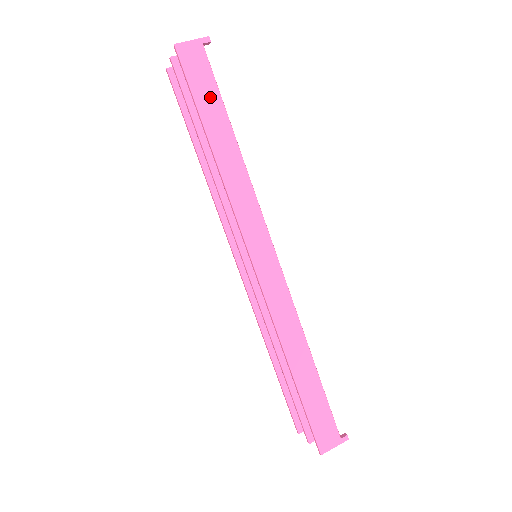
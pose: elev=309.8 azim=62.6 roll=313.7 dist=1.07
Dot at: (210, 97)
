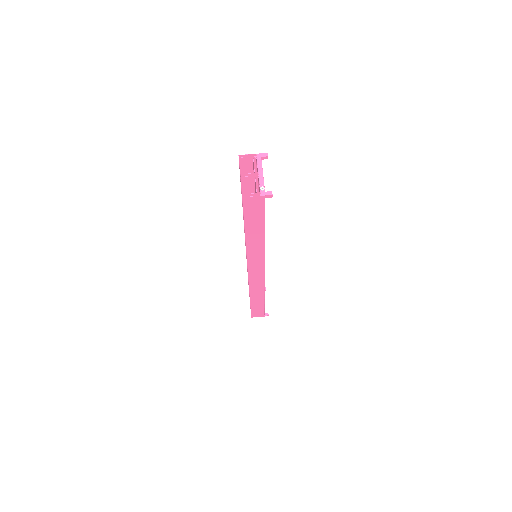
Dot at: (256, 220)
